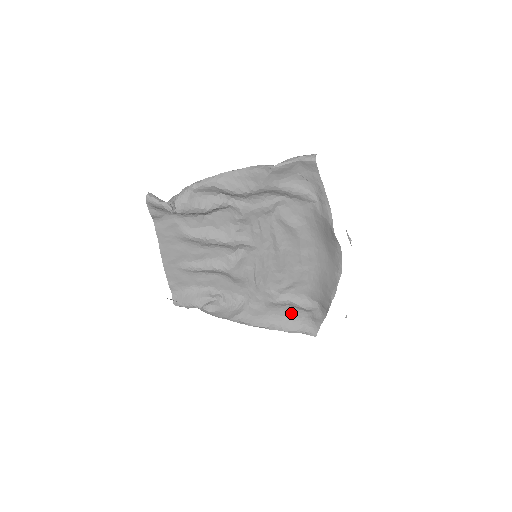
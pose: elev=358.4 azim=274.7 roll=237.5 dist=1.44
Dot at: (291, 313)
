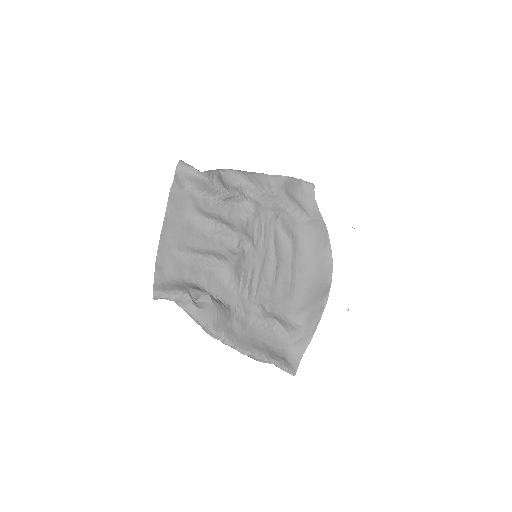
Dot at: (272, 341)
